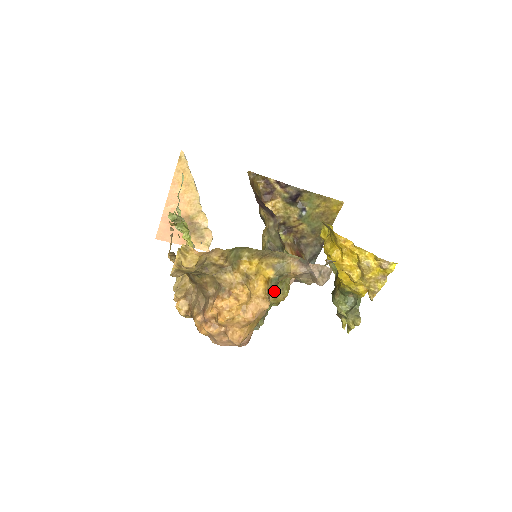
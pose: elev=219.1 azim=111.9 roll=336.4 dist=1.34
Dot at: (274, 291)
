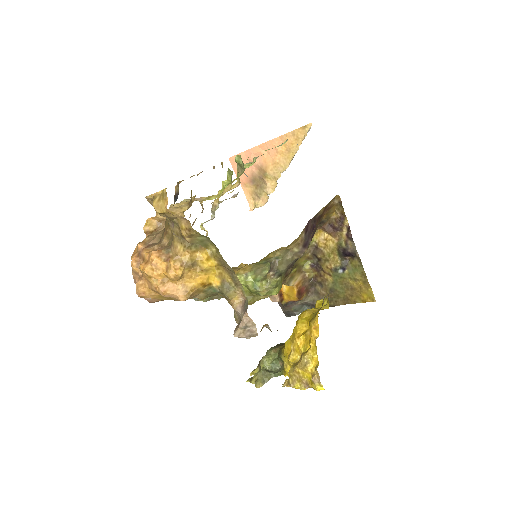
Dot at: (205, 296)
